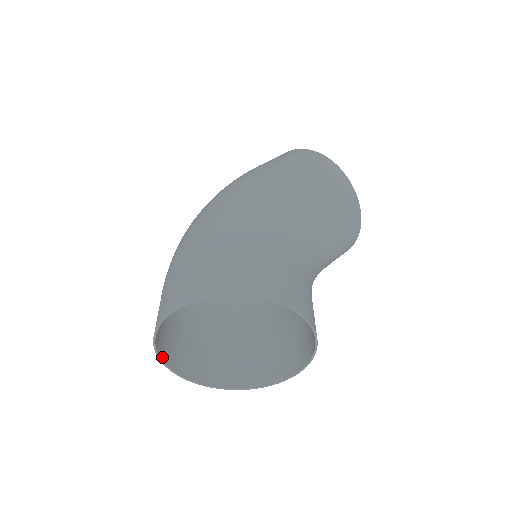
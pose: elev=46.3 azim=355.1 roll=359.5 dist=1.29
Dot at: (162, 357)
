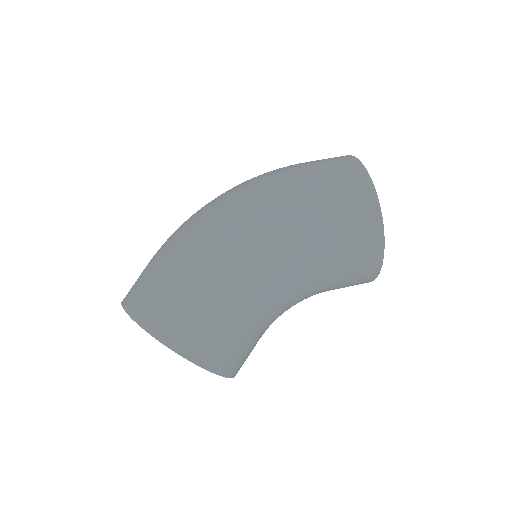
Dot at: occluded
